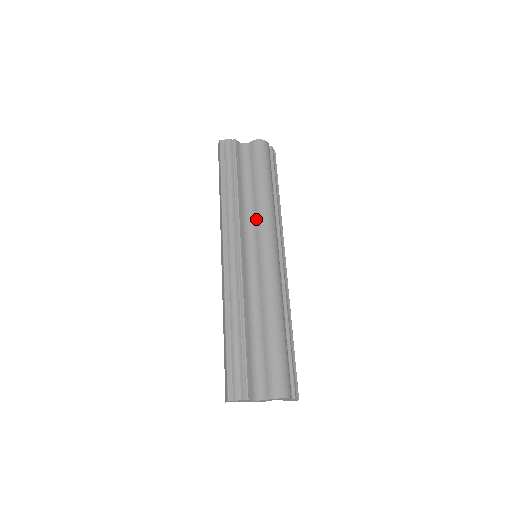
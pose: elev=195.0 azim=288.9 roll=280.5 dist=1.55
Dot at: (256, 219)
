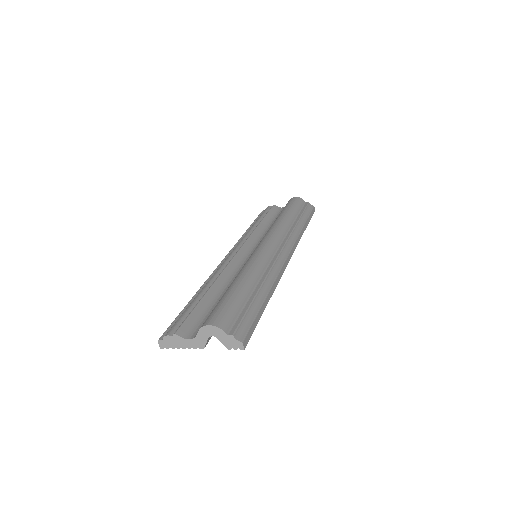
Dot at: occluded
